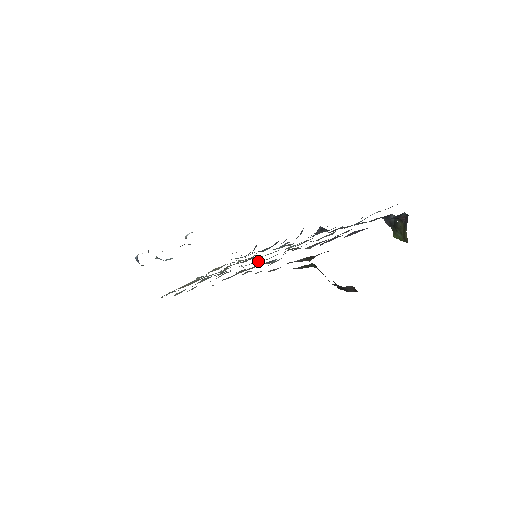
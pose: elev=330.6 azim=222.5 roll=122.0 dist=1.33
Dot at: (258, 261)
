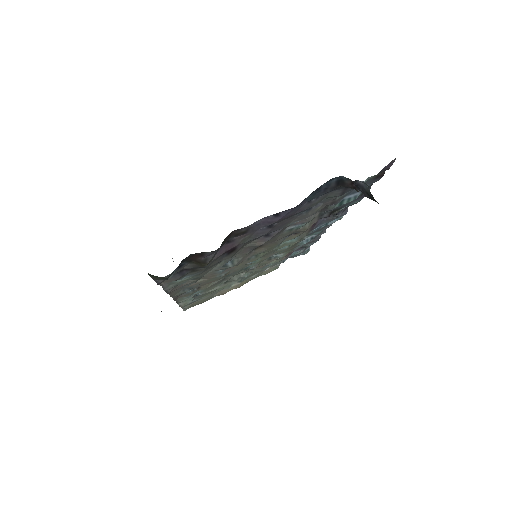
Dot at: (253, 263)
